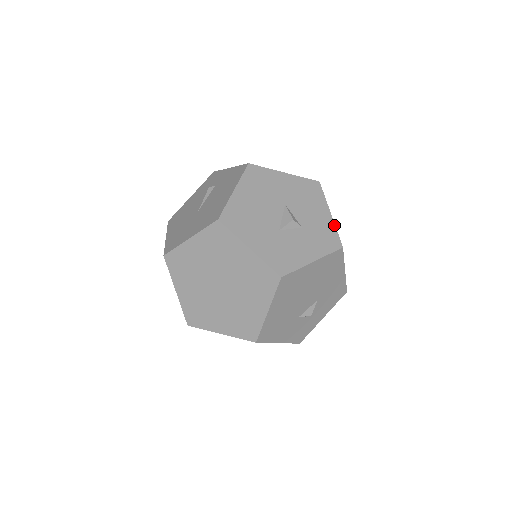
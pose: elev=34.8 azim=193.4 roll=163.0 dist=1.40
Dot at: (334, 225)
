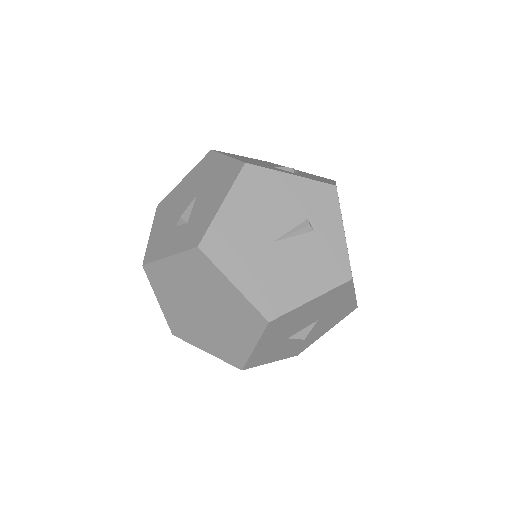
Dot at: occluded
